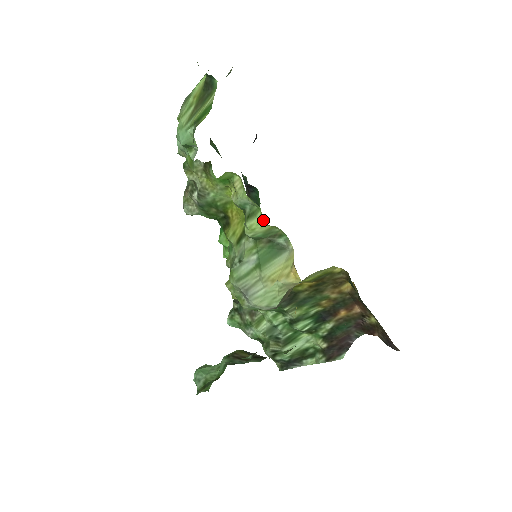
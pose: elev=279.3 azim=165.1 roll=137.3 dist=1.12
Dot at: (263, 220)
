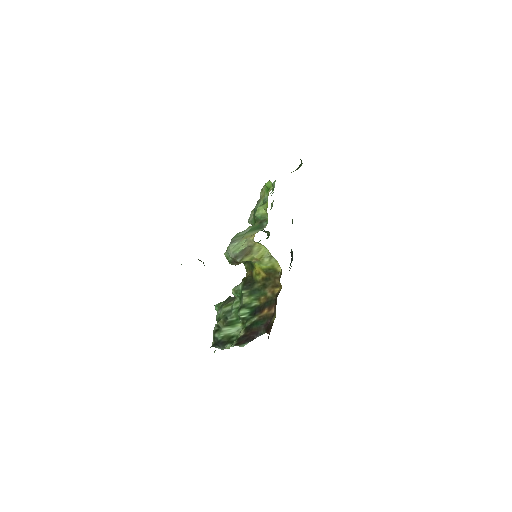
Dot at: occluded
